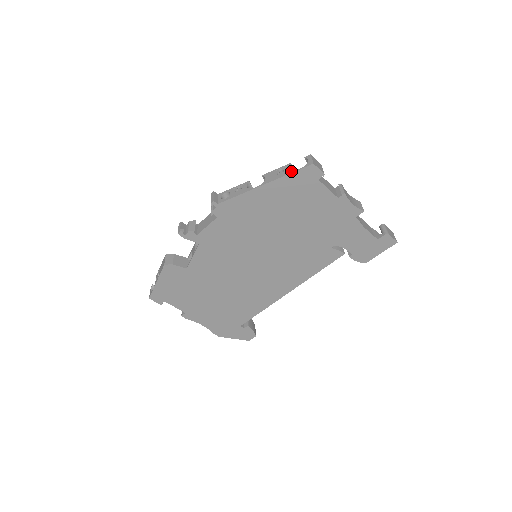
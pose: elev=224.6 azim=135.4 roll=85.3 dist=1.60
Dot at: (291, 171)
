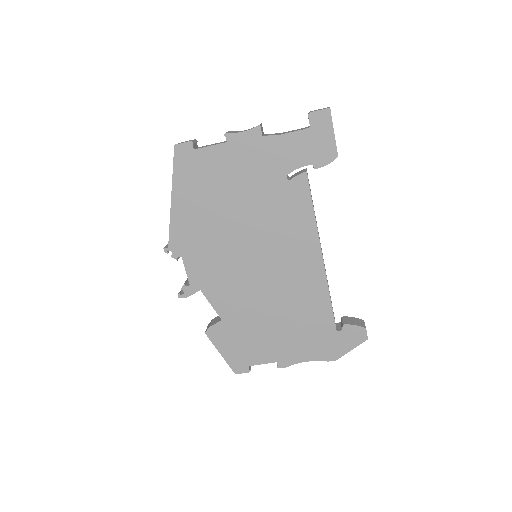
Dot at: (173, 168)
